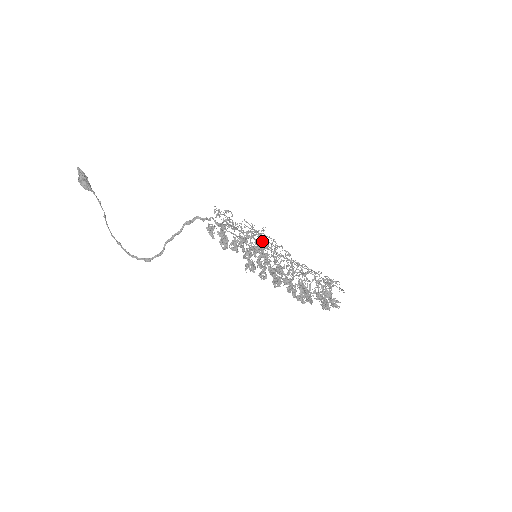
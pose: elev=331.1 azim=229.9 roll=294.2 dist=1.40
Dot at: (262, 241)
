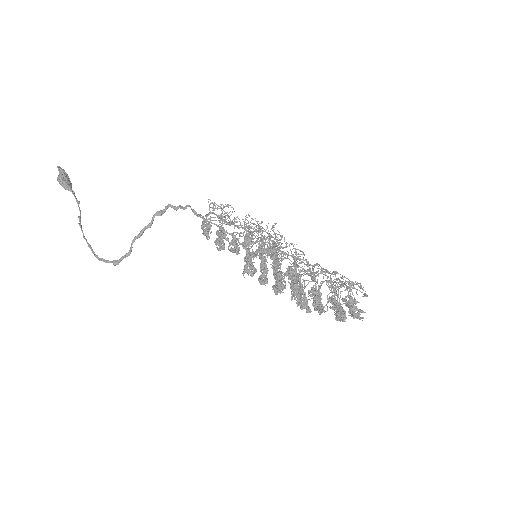
Dot at: (264, 237)
